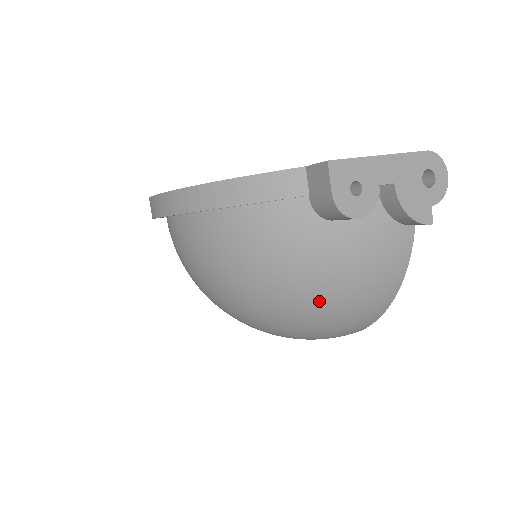
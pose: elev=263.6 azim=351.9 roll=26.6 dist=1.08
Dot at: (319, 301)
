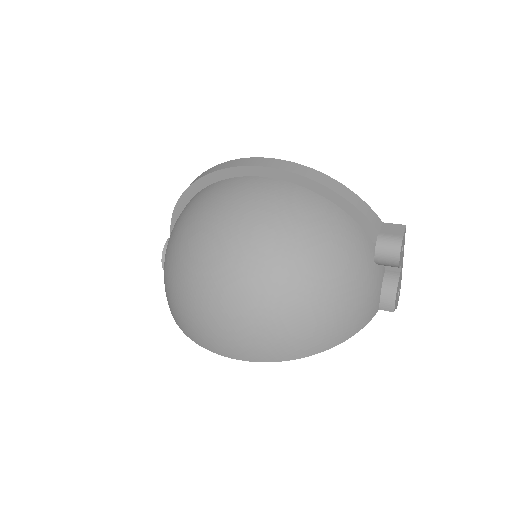
Dot at: (329, 292)
